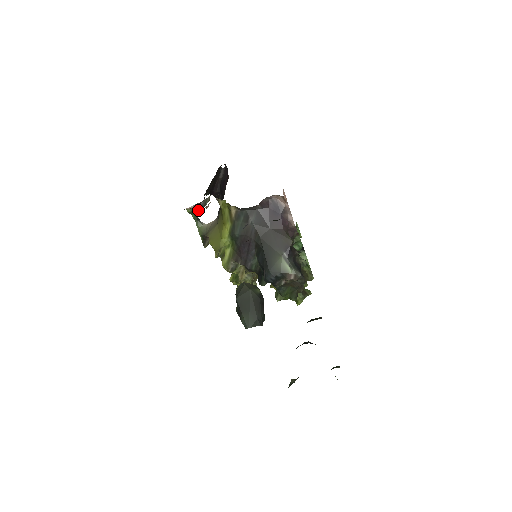
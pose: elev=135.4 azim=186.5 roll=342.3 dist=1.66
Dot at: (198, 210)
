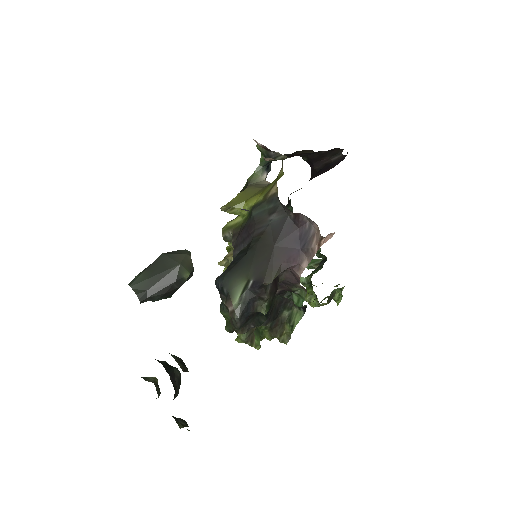
Dot at: (265, 155)
